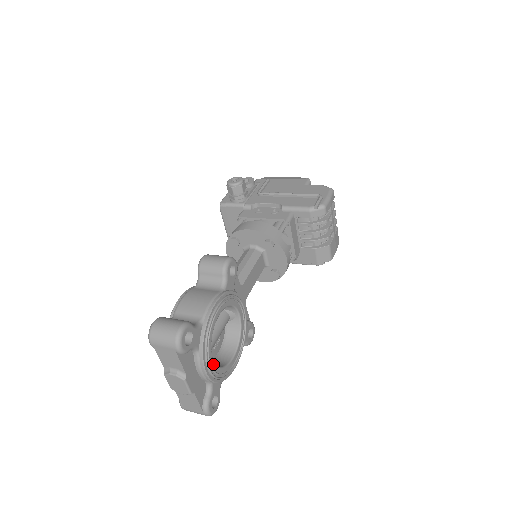
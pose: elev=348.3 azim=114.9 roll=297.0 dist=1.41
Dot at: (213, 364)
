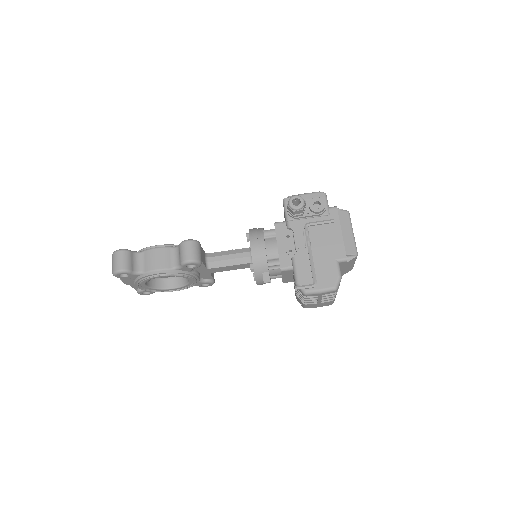
Dot at: (145, 287)
